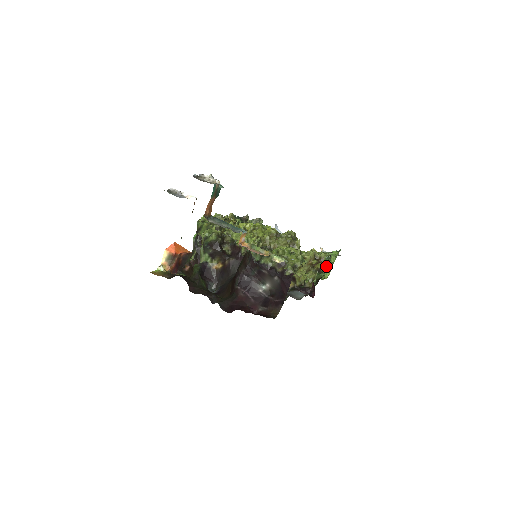
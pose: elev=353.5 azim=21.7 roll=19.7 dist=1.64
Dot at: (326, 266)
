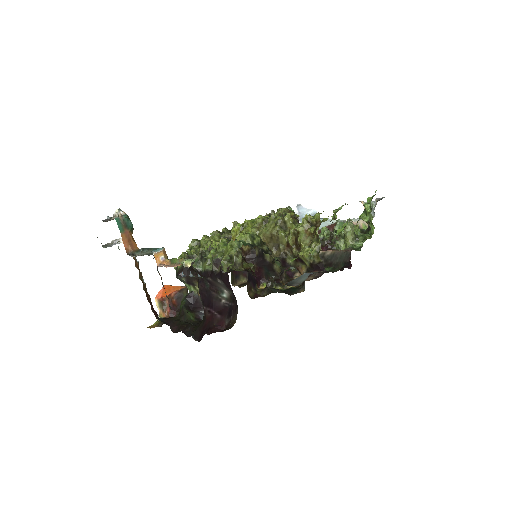
Dot at: (366, 220)
